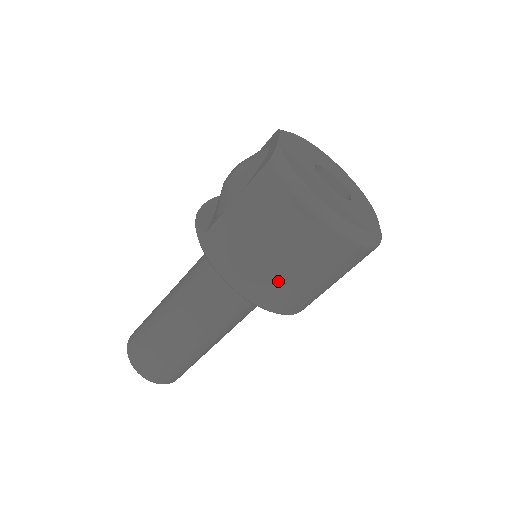
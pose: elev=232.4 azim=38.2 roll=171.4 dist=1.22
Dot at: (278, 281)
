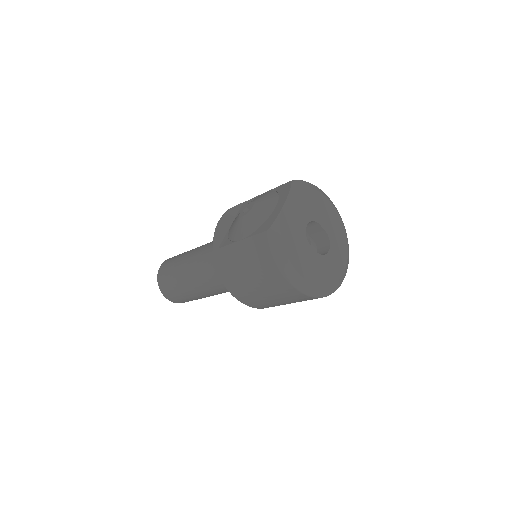
Dot at: (258, 298)
